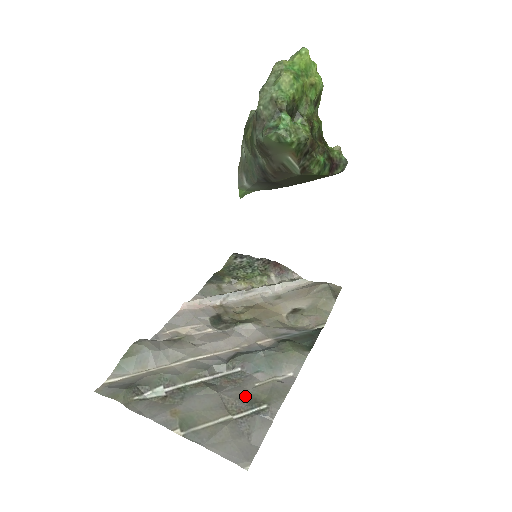
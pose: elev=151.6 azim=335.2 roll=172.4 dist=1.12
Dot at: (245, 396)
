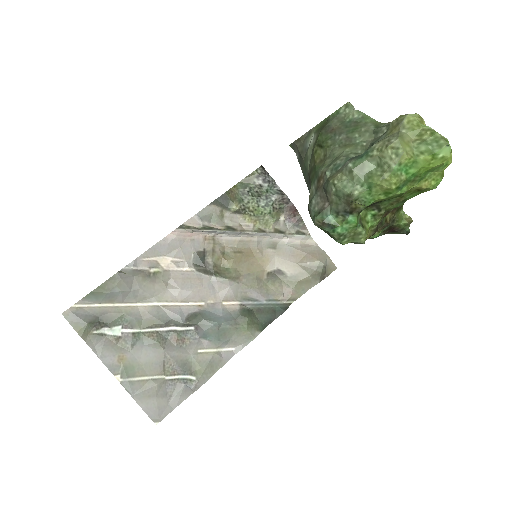
Dot at: (184, 361)
